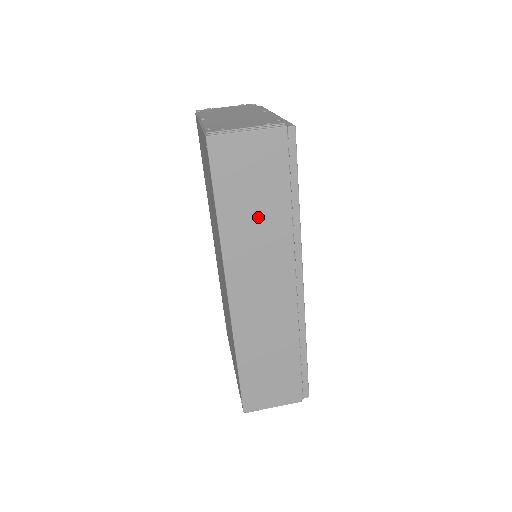
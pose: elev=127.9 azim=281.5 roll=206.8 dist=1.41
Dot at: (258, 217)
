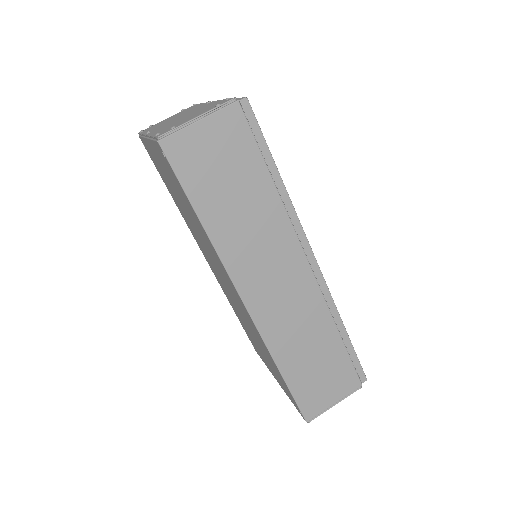
Dot at: (244, 208)
